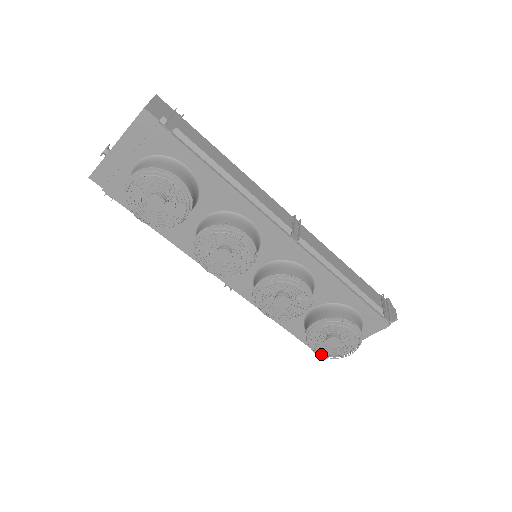
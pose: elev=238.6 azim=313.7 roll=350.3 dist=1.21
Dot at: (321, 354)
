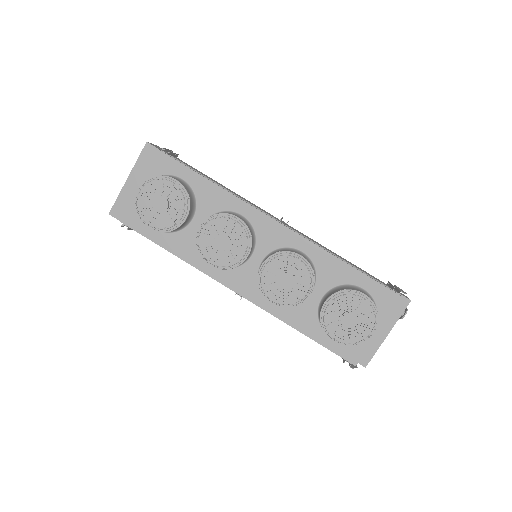
Dot at: (349, 359)
